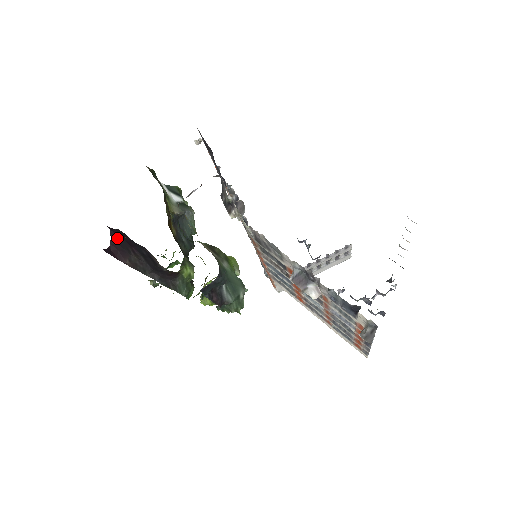
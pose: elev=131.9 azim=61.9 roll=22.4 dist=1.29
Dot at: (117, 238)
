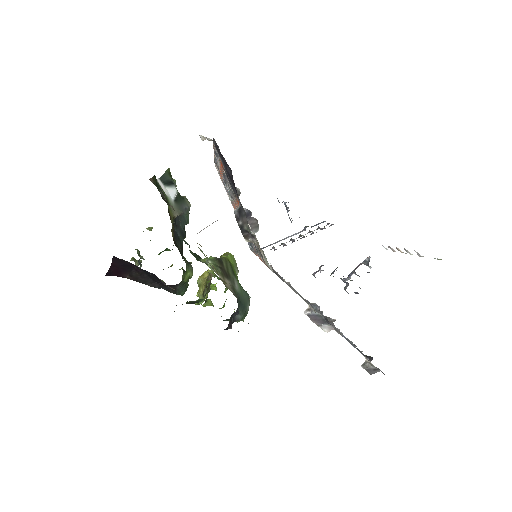
Dot at: (119, 261)
